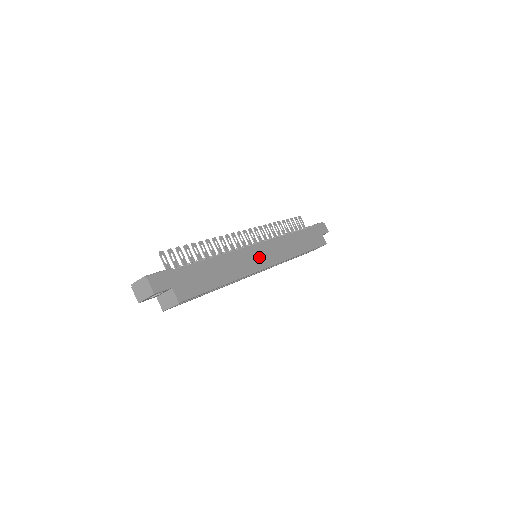
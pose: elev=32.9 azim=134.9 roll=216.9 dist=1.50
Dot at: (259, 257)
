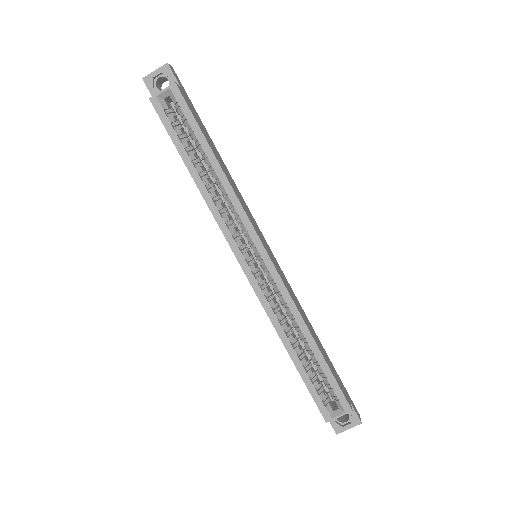
Dot at: (261, 237)
